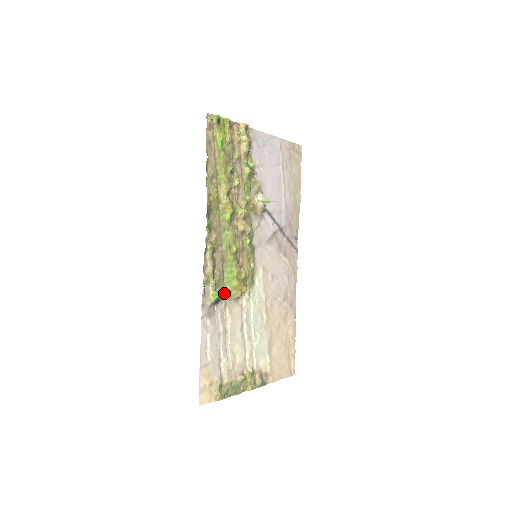
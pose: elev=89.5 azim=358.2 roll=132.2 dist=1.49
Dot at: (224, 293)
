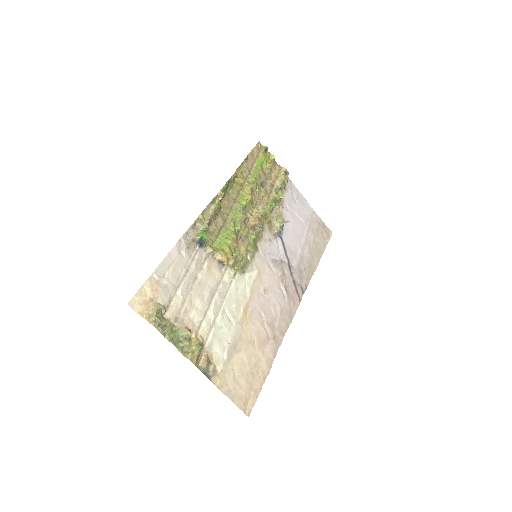
Dot at: (211, 246)
